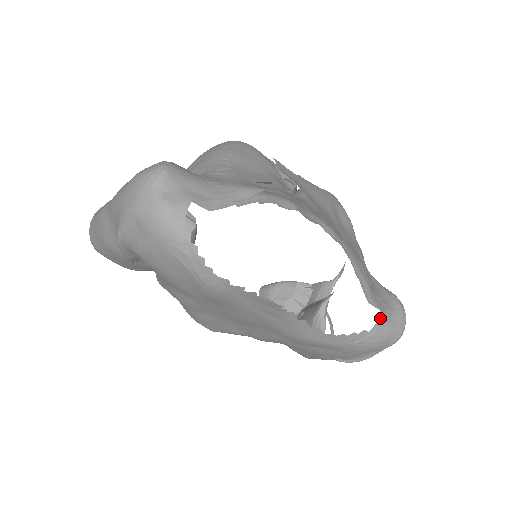
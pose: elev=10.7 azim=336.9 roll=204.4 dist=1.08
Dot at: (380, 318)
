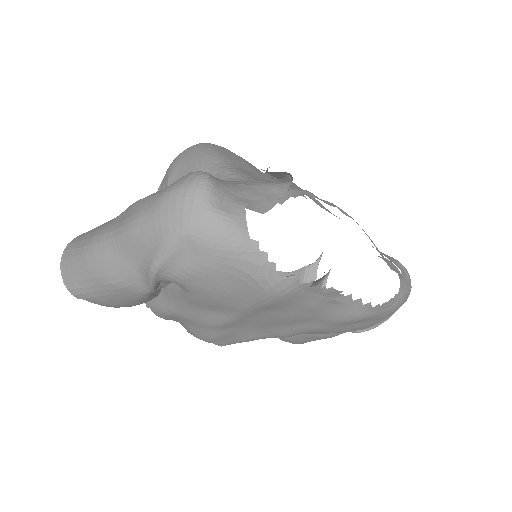
Dot at: (400, 280)
